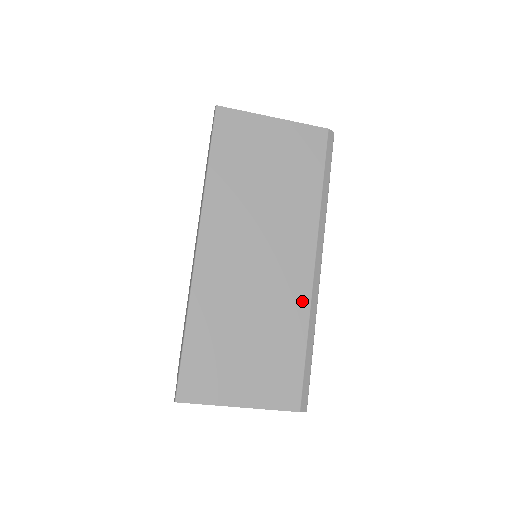
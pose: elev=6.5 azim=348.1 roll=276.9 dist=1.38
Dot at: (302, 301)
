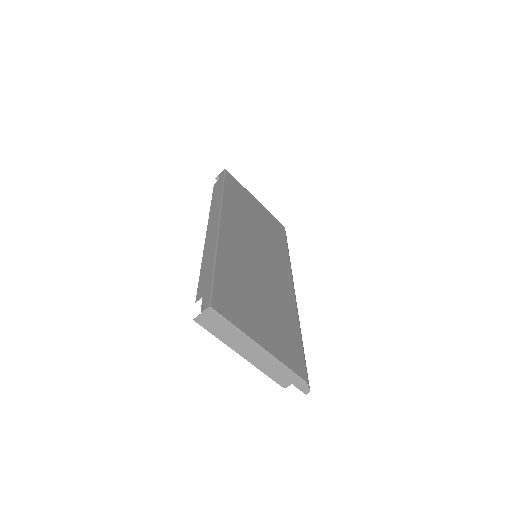
Dot at: (291, 302)
